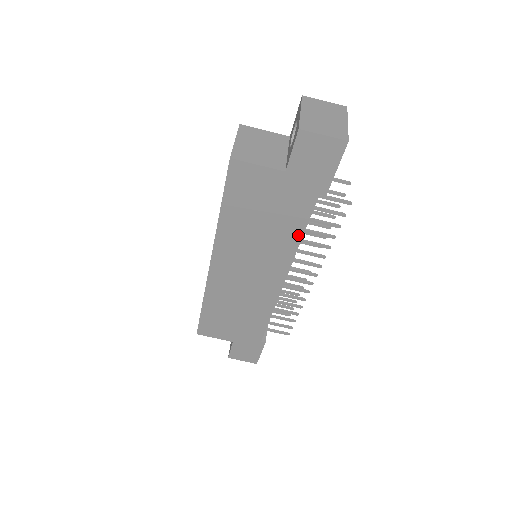
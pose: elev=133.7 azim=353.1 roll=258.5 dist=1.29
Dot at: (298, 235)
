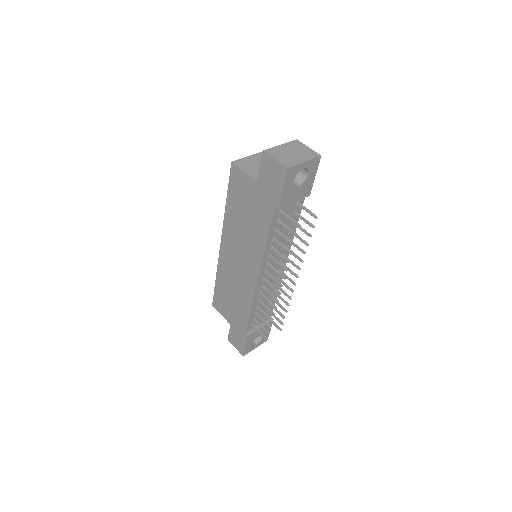
Dot at: (264, 238)
